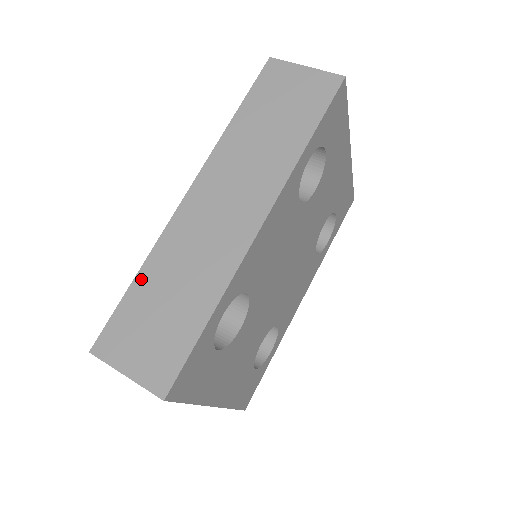
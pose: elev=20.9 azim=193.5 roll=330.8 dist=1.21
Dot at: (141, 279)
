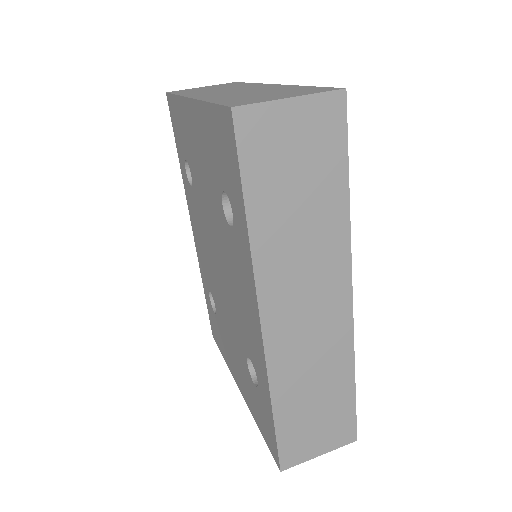
Dot at: (280, 409)
